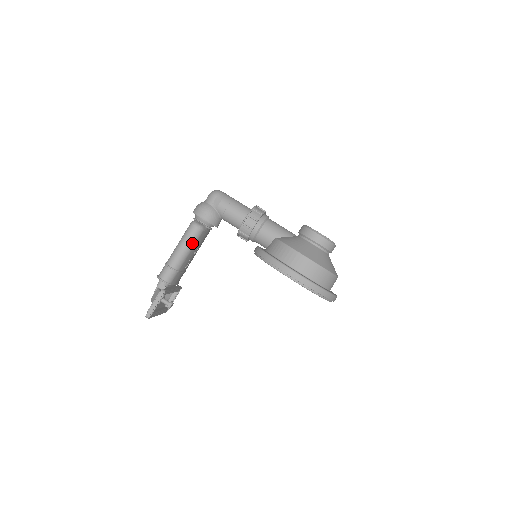
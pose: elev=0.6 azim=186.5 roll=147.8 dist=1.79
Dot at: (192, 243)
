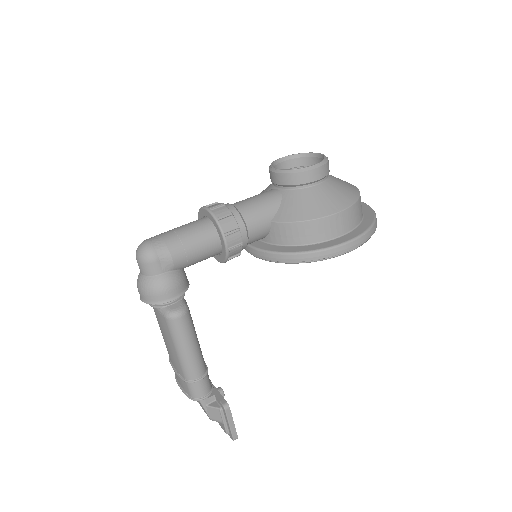
Dot at: (193, 333)
